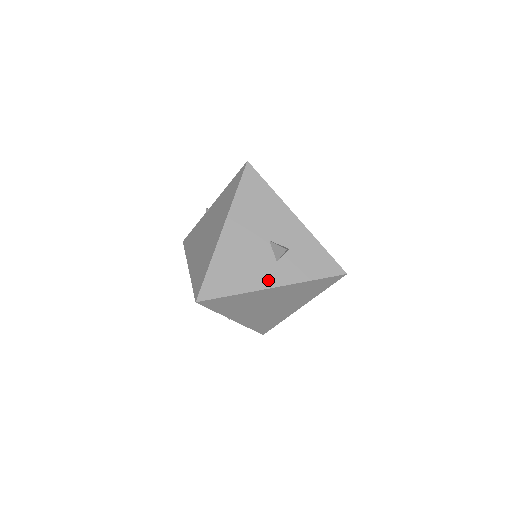
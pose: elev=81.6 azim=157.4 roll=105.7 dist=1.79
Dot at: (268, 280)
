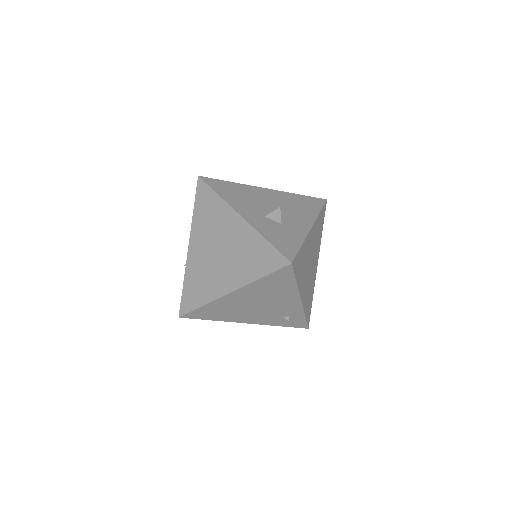
Dot at: (245, 212)
